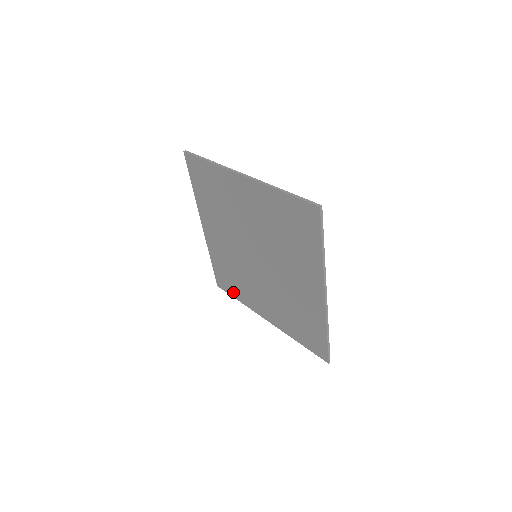
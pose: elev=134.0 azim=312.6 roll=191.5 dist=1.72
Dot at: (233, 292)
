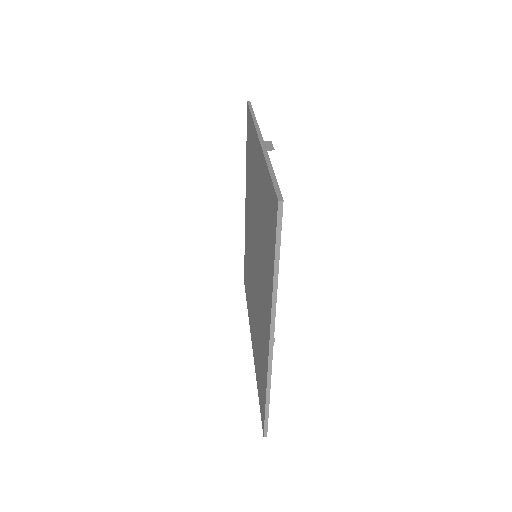
Dot at: occluded
